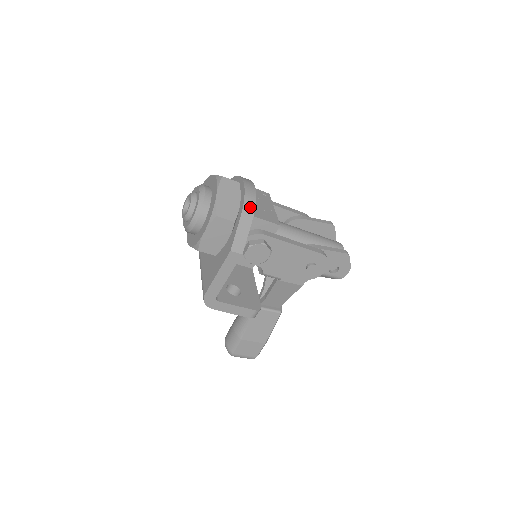
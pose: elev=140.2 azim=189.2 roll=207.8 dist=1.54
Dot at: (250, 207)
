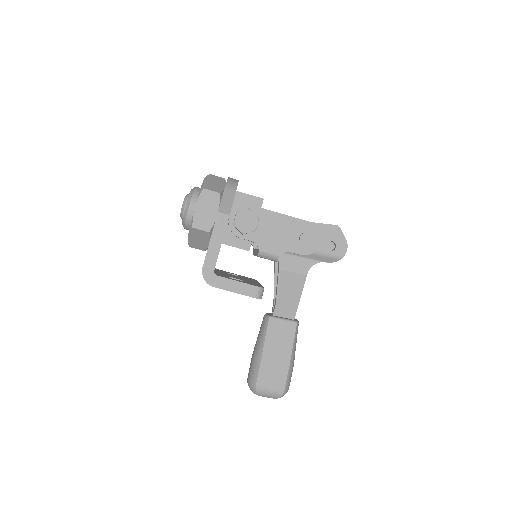
Dot at: (233, 184)
